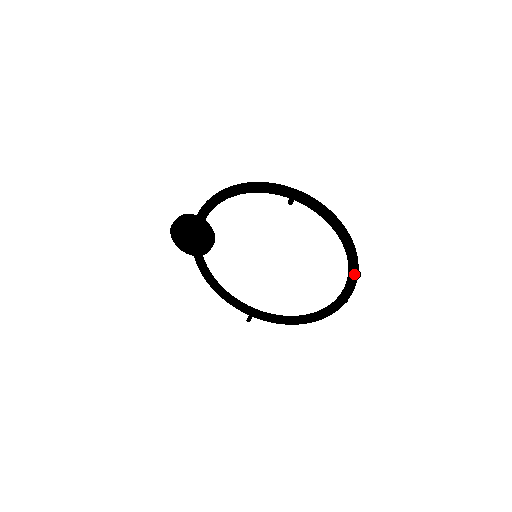
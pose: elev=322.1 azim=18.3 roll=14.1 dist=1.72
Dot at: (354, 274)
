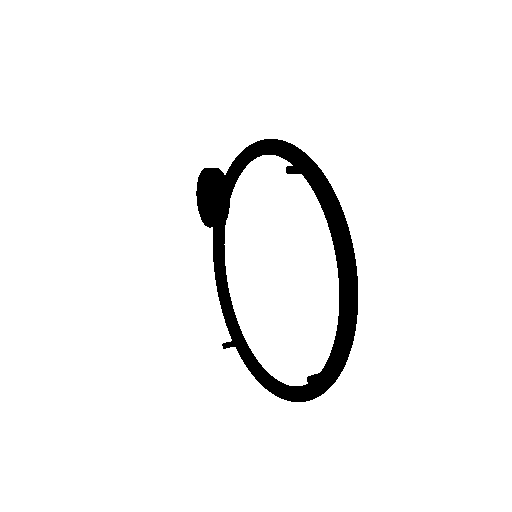
Dot at: (339, 343)
